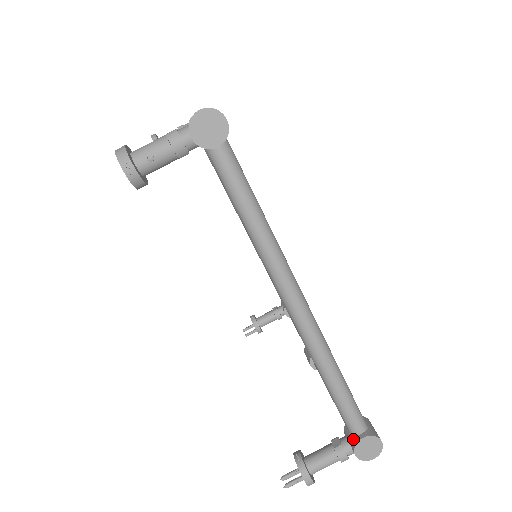
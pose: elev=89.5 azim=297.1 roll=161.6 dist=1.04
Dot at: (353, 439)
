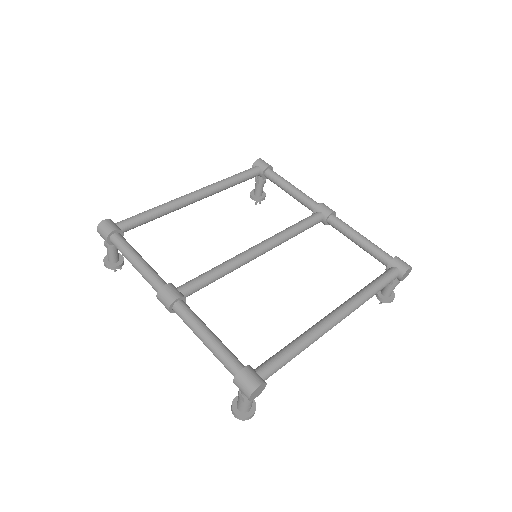
Dot at: (397, 279)
